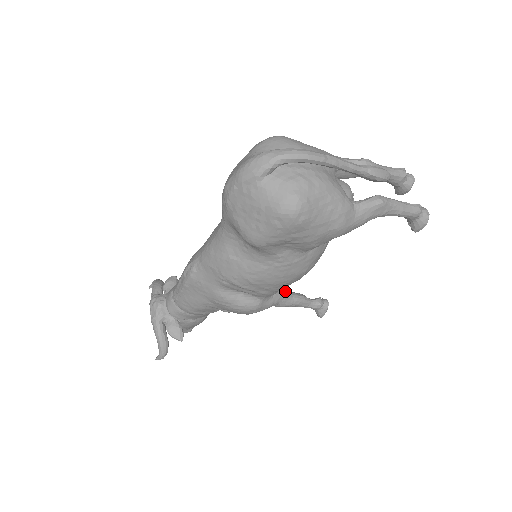
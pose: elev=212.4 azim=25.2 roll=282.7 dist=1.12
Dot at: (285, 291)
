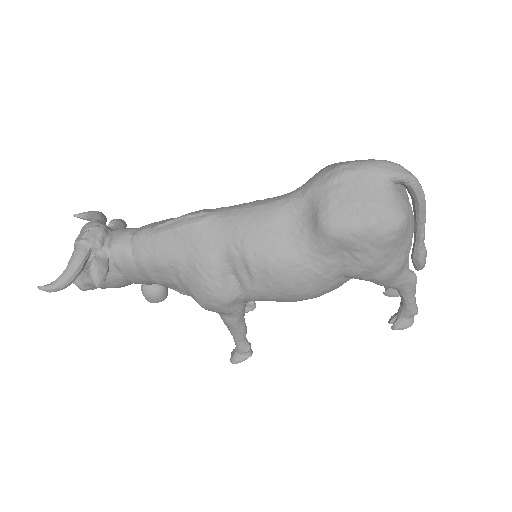
Dot at: occluded
